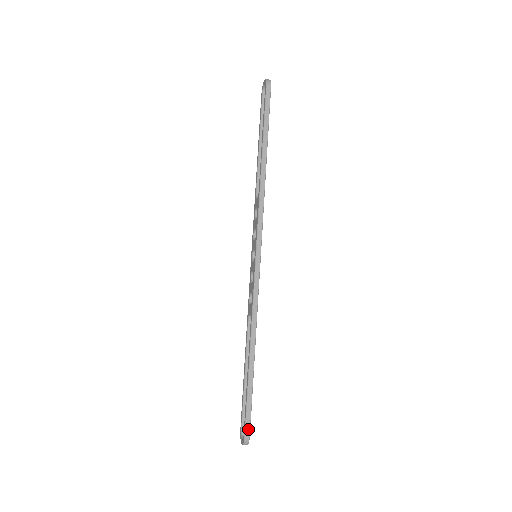
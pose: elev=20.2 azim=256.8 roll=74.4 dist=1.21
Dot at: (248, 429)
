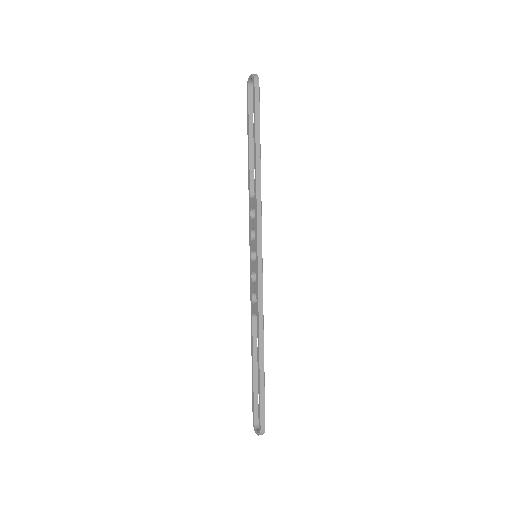
Dot at: (263, 421)
